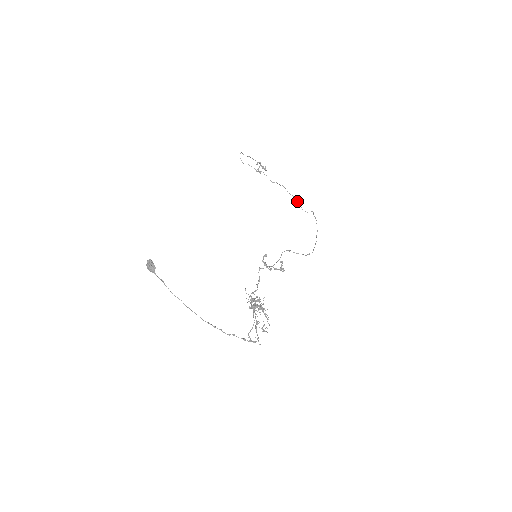
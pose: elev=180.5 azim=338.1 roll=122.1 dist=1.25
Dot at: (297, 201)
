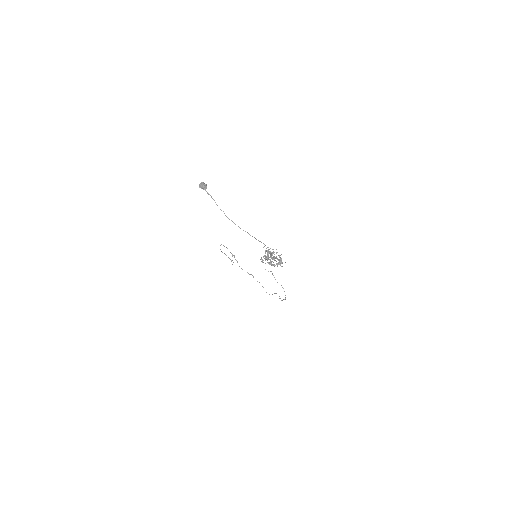
Dot at: (262, 286)
